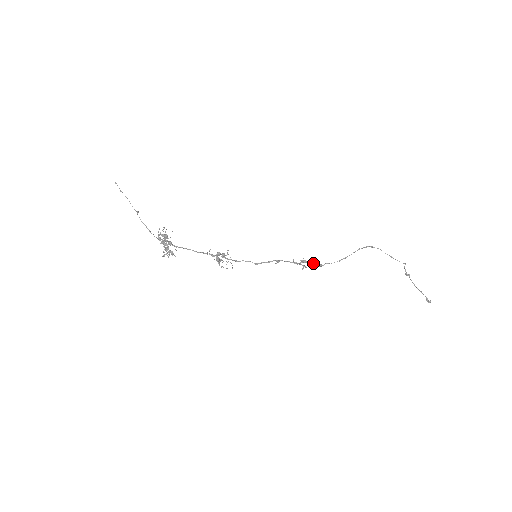
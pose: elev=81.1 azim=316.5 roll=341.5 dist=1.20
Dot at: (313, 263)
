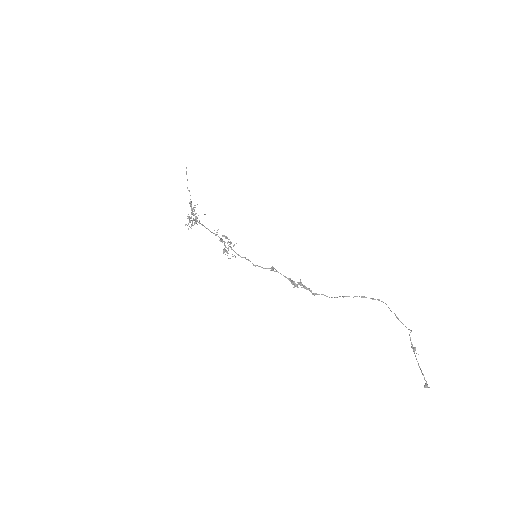
Dot at: (309, 289)
